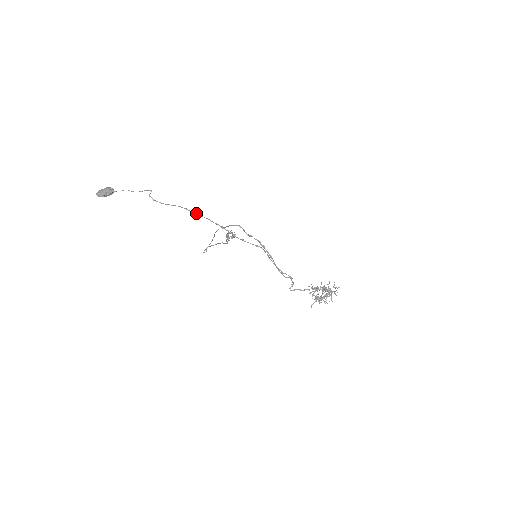
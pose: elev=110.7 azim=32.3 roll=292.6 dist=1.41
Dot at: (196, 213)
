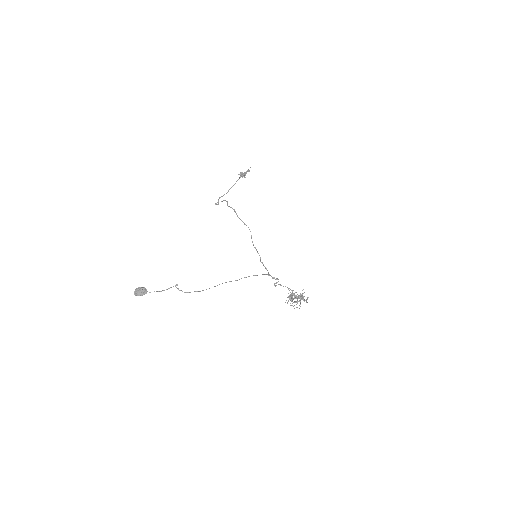
Dot at: occluded
